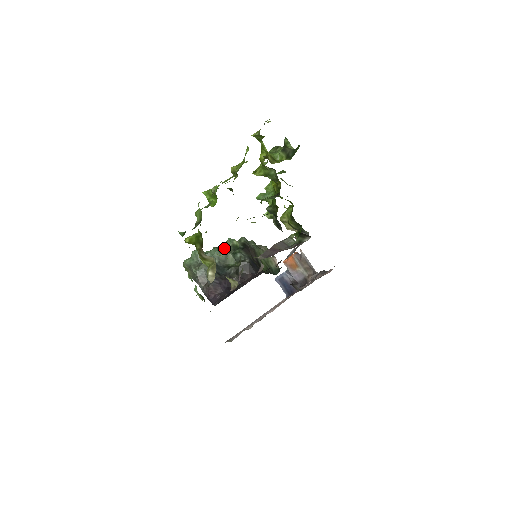
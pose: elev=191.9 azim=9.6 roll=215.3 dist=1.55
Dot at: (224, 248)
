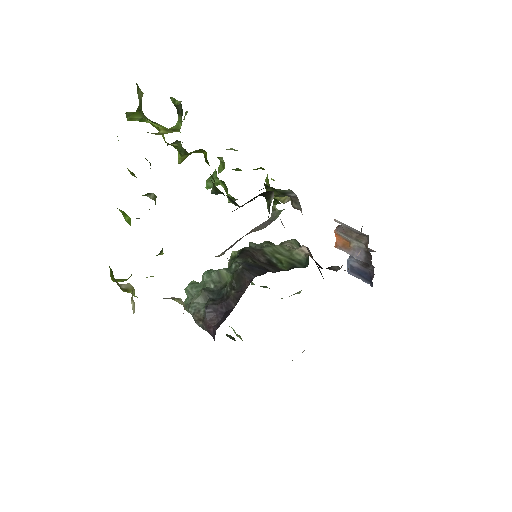
Dot at: occluded
